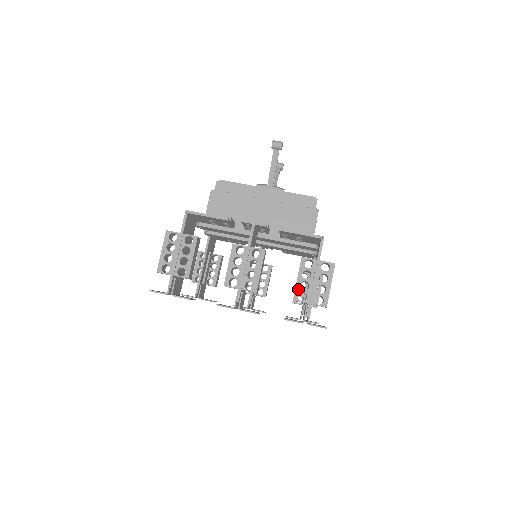
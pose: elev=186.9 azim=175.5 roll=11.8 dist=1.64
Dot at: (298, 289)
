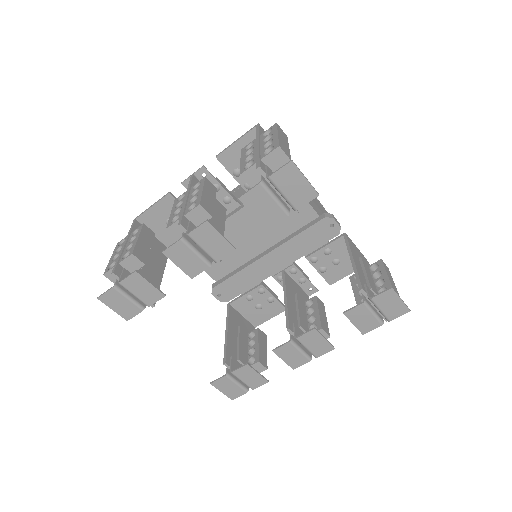
Dot at: (243, 165)
